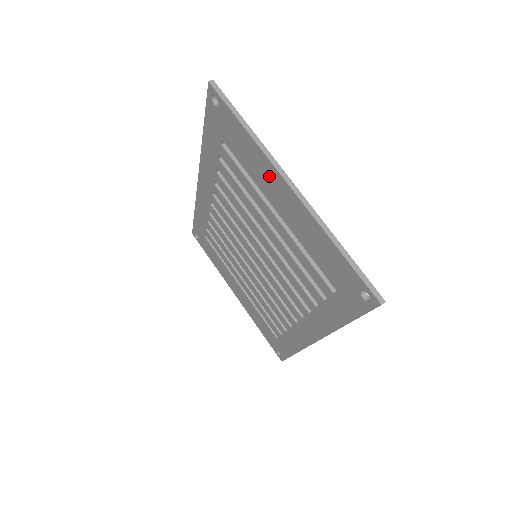
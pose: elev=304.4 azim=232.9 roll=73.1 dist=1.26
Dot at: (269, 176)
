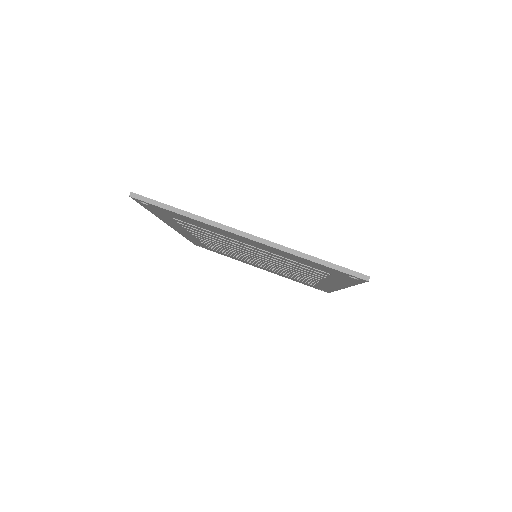
Dot at: (225, 233)
